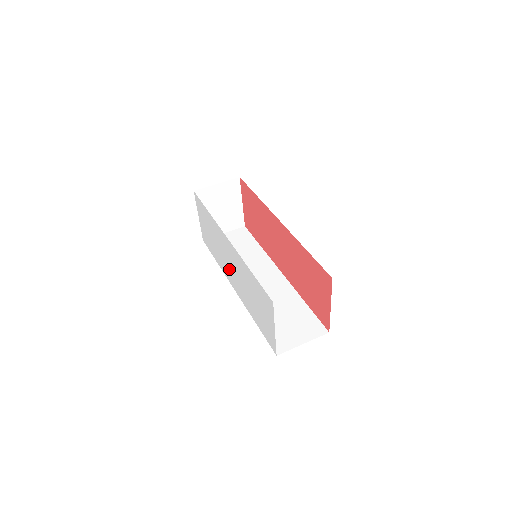
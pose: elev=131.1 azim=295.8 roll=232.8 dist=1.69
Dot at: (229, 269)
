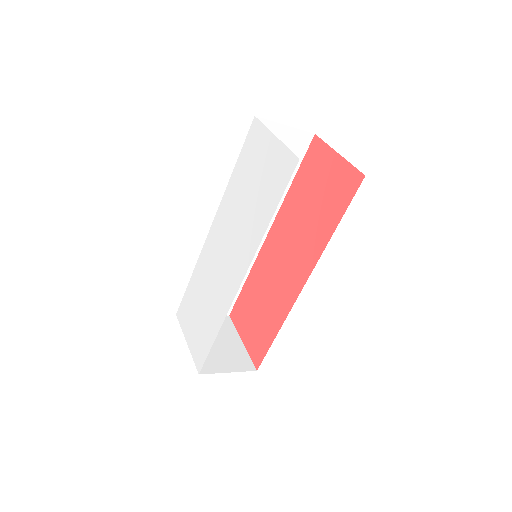
Dot at: (226, 270)
